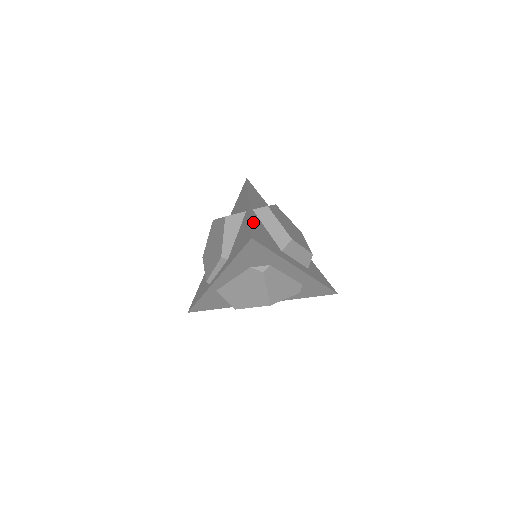
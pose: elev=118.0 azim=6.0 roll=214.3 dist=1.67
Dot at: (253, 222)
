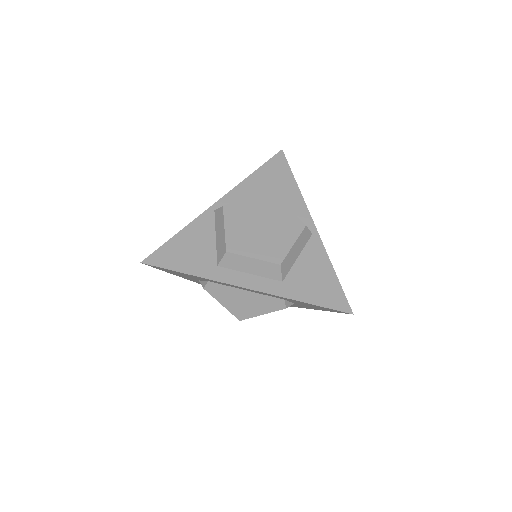
Dot at: (184, 234)
